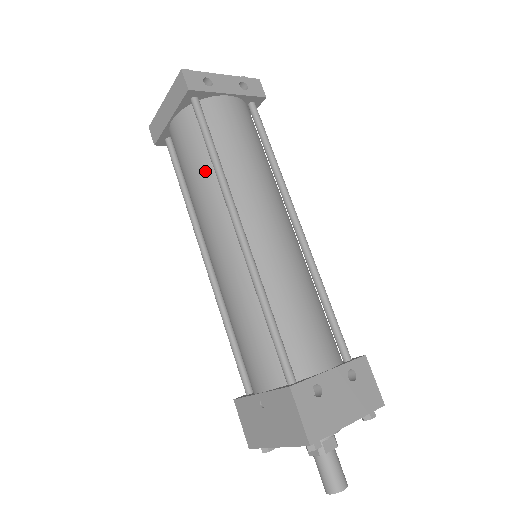
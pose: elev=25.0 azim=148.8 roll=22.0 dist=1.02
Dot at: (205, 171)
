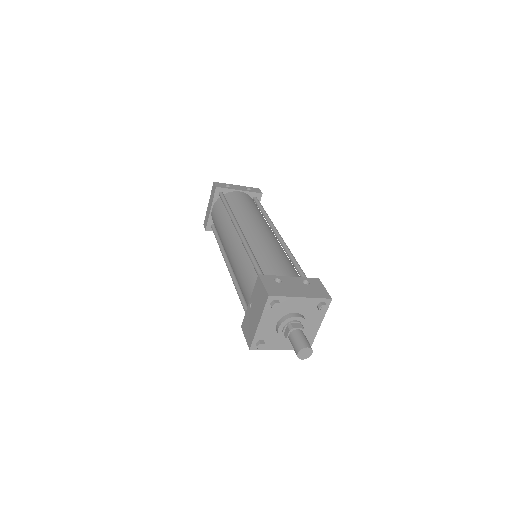
Dot at: (225, 218)
